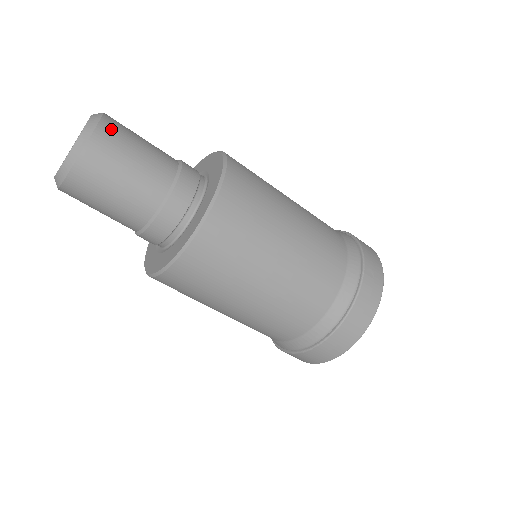
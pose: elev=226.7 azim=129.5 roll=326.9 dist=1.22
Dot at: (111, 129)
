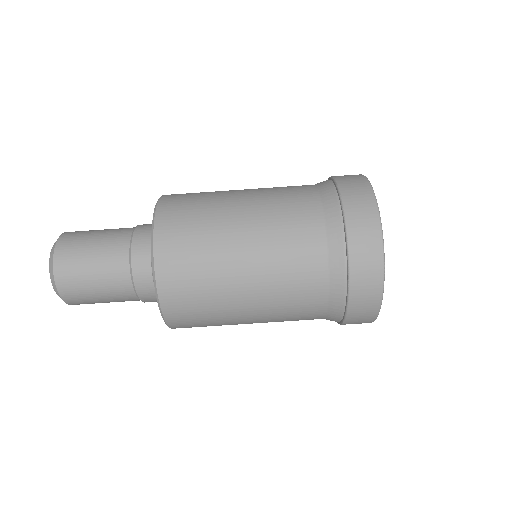
Dot at: occluded
